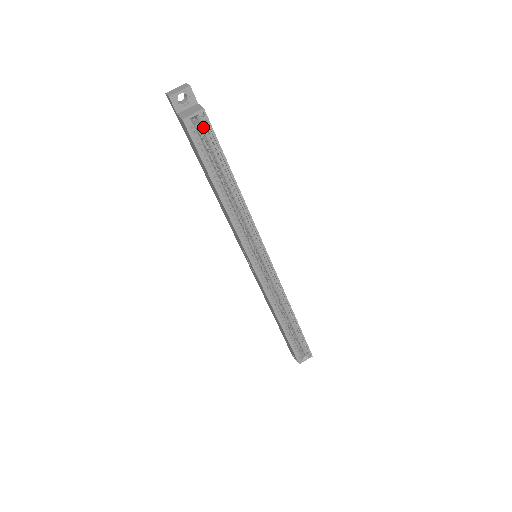
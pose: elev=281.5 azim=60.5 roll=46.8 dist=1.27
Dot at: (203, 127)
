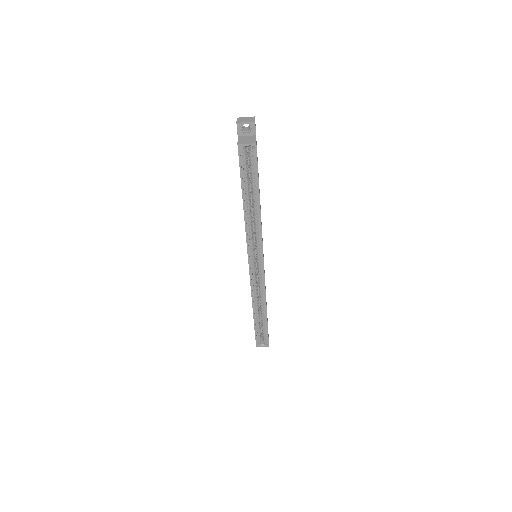
Dot at: (251, 155)
